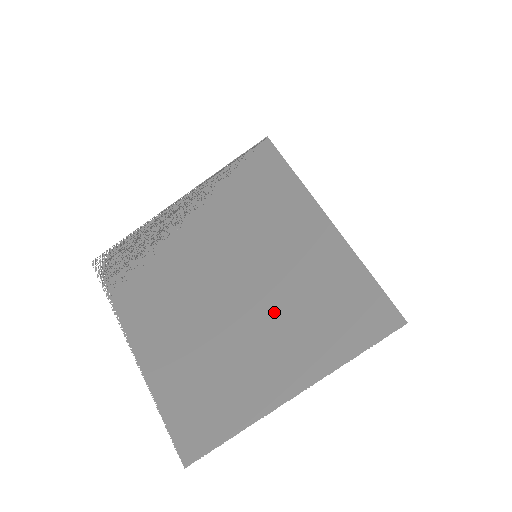
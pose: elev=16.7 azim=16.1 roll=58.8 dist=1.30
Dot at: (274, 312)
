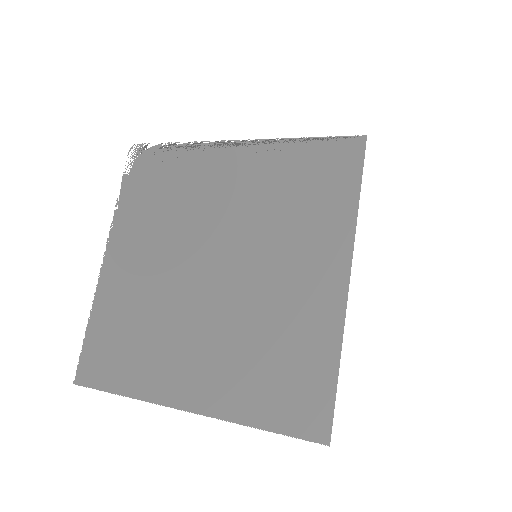
Dot at: (229, 323)
